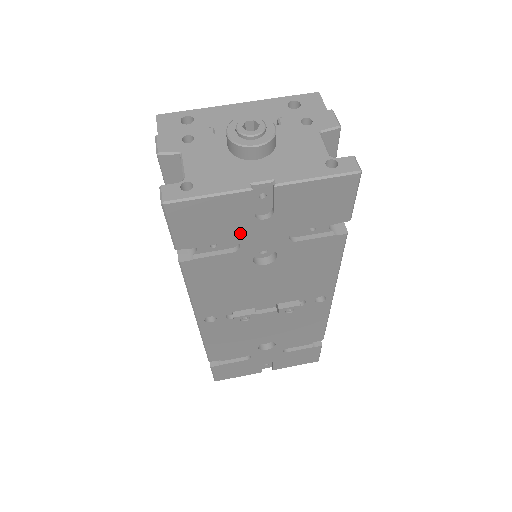
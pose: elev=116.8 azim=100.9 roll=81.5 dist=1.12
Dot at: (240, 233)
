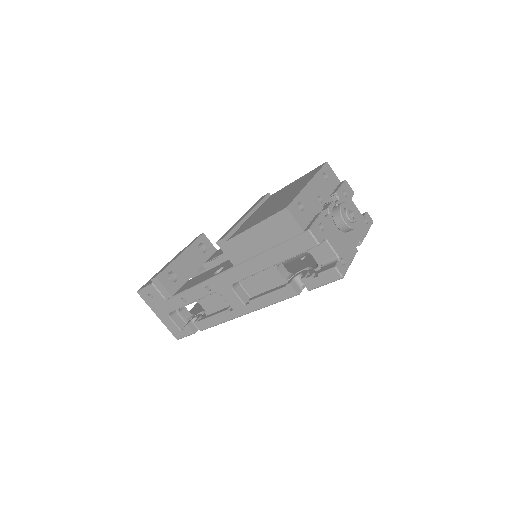
Dot at: occluded
